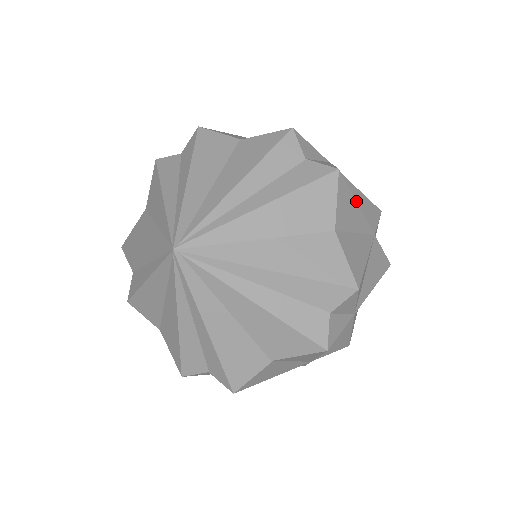
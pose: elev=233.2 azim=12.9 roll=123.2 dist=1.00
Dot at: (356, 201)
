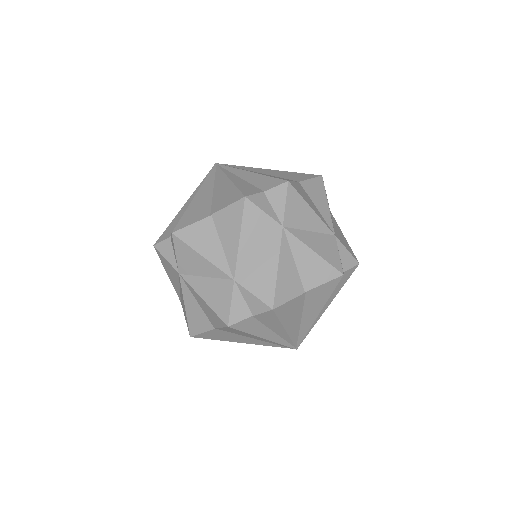
Dot at: (327, 201)
